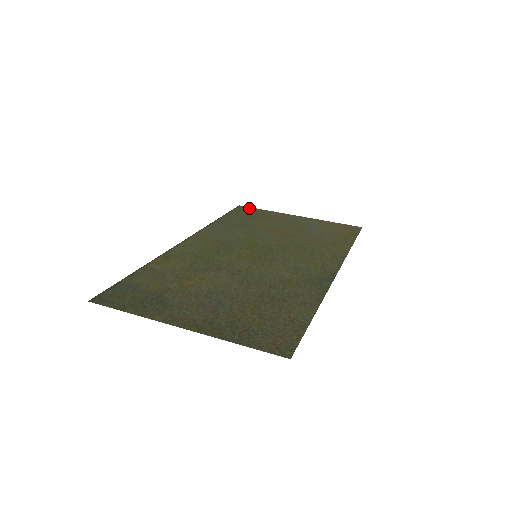
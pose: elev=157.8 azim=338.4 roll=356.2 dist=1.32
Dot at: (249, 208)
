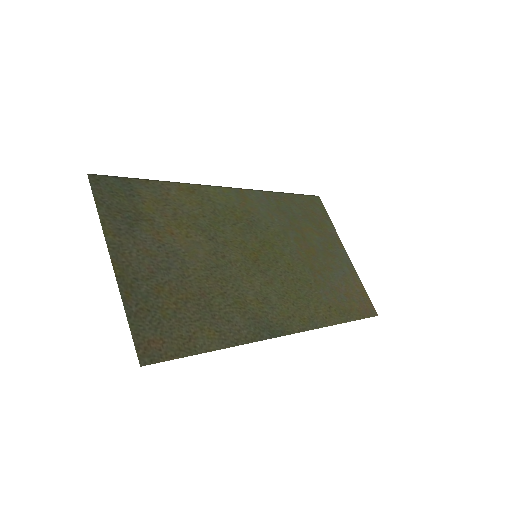
Dot at: (322, 206)
